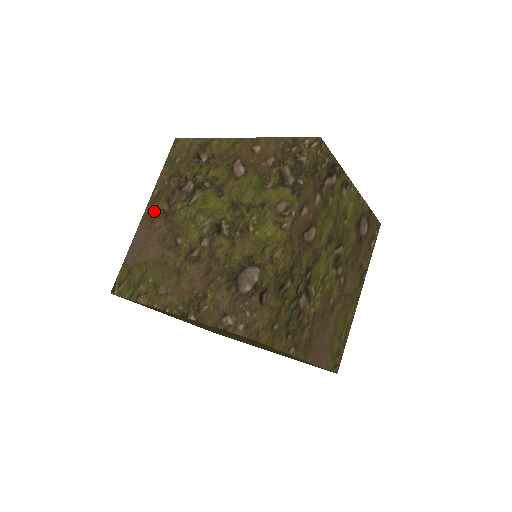
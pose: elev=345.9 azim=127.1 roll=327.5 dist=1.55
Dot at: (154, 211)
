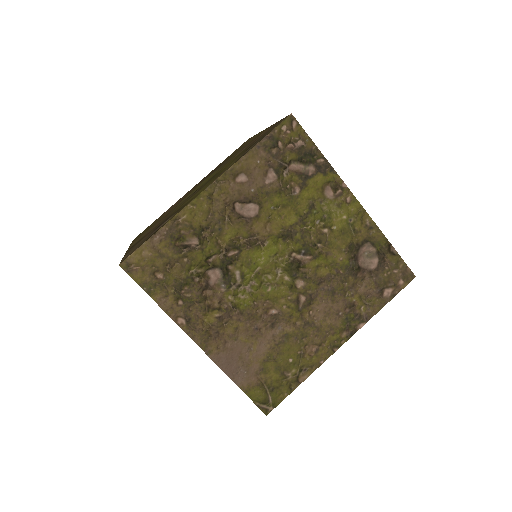
Dot at: occluded
